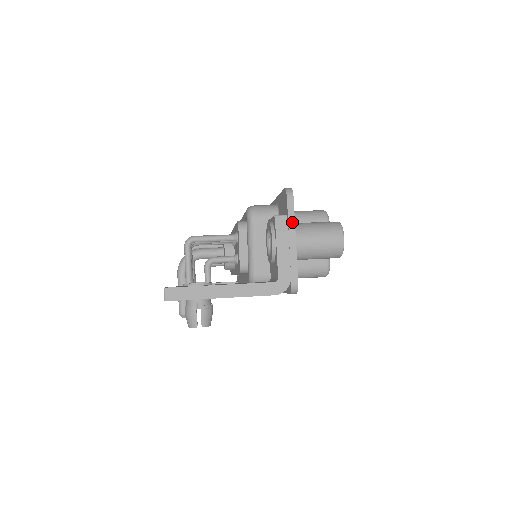
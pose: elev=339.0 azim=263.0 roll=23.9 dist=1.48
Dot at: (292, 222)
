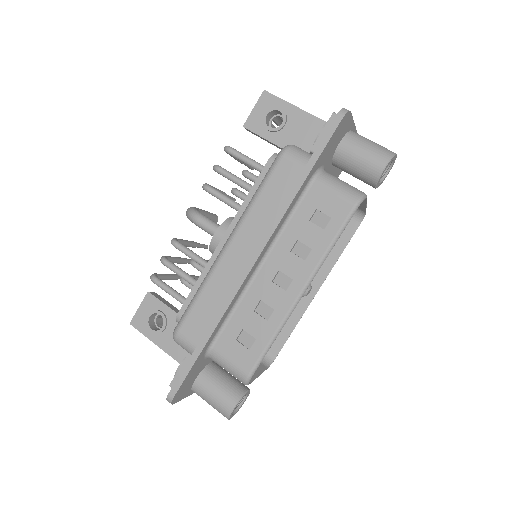
Dot at: occluded
